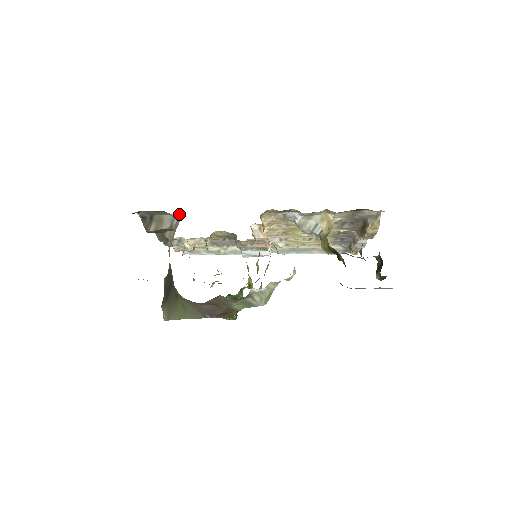
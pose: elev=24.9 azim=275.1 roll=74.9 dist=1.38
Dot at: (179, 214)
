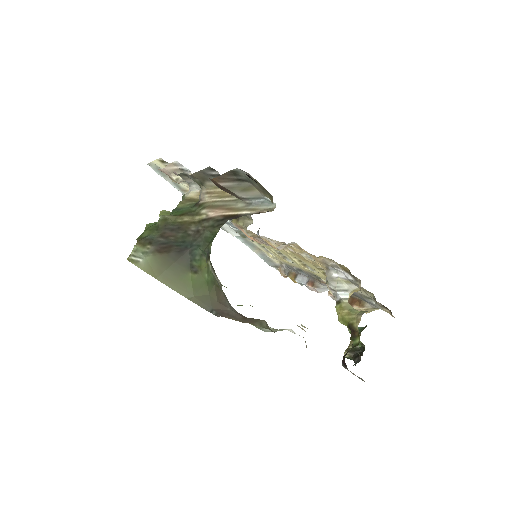
Dot at: occluded
